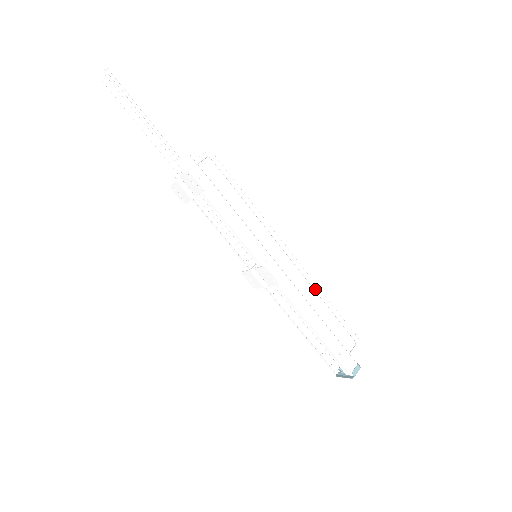
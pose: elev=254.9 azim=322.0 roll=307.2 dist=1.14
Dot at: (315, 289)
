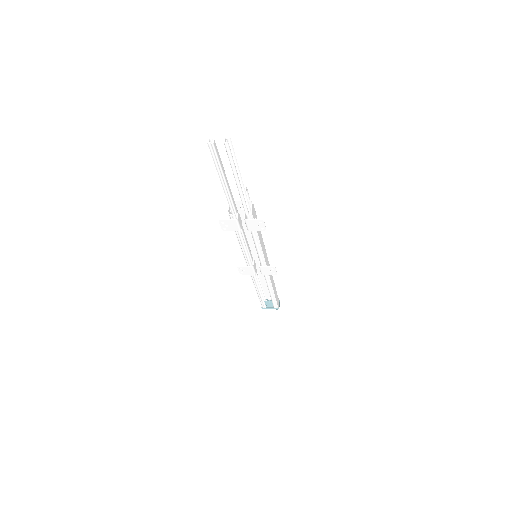
Dot at: occluded
